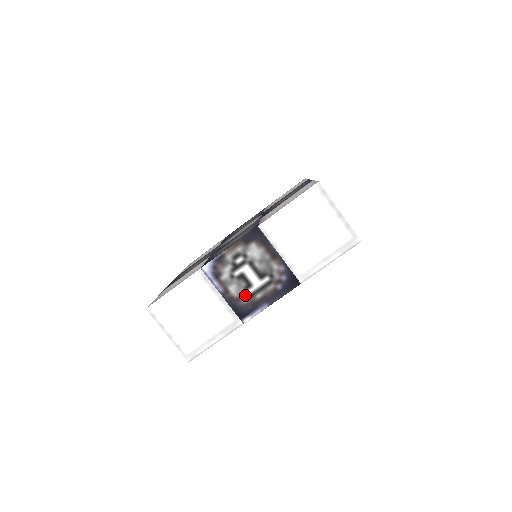
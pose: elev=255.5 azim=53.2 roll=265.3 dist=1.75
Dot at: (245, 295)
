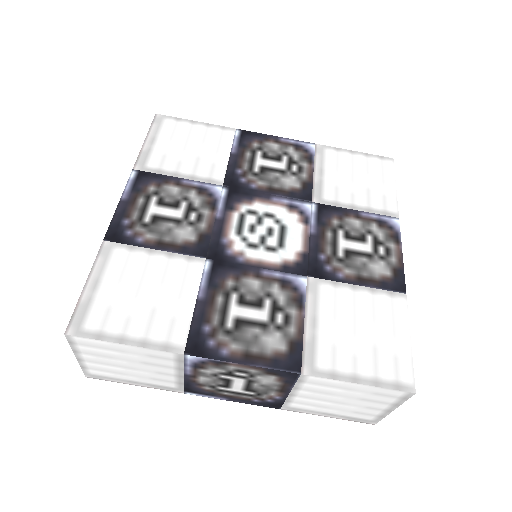
Dot at: (212, 387)
